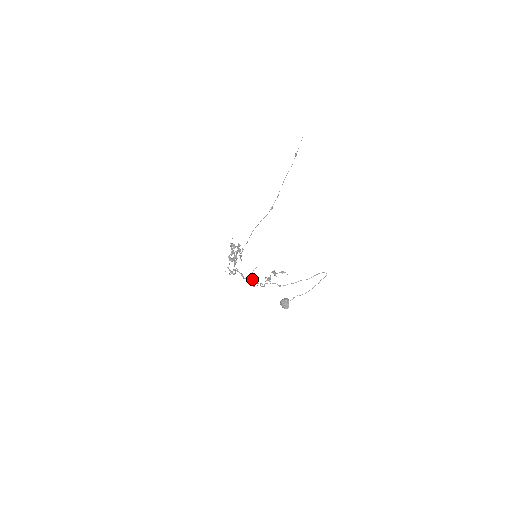
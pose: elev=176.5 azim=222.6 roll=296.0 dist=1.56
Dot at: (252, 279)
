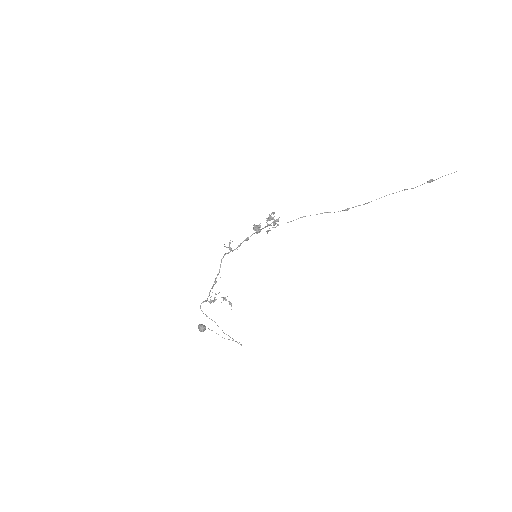
Dot at: (215, 281)
